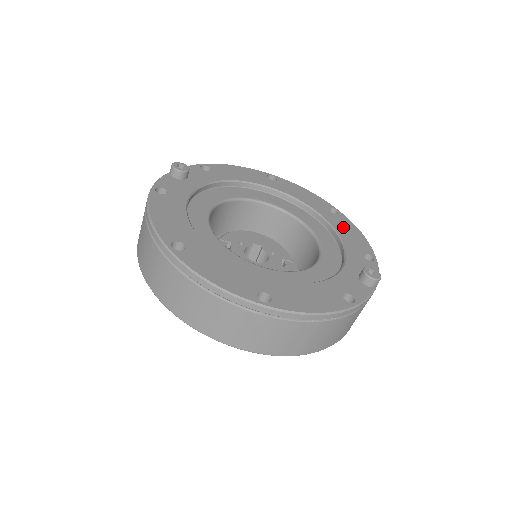
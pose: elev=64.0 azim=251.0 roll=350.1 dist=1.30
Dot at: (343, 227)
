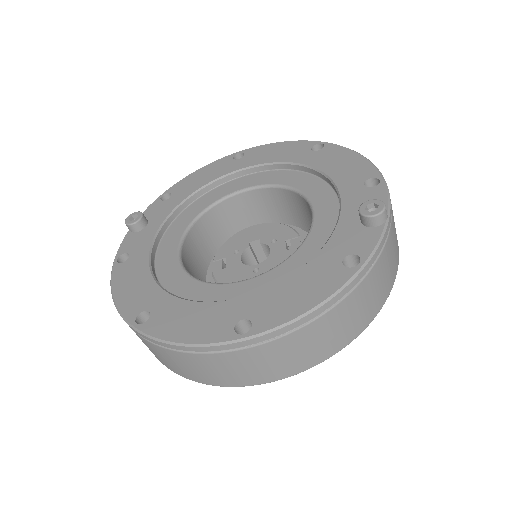
Dot at: (332, 162)
